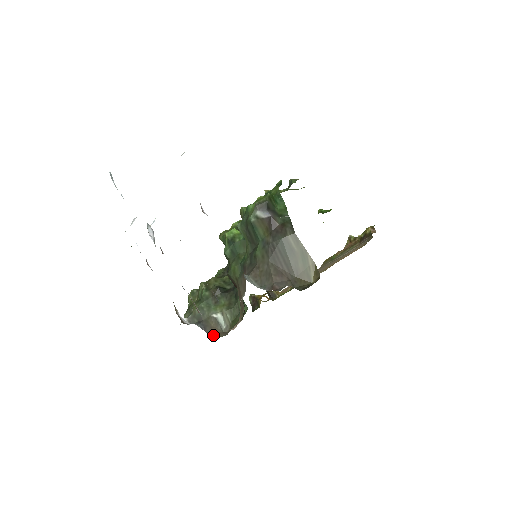
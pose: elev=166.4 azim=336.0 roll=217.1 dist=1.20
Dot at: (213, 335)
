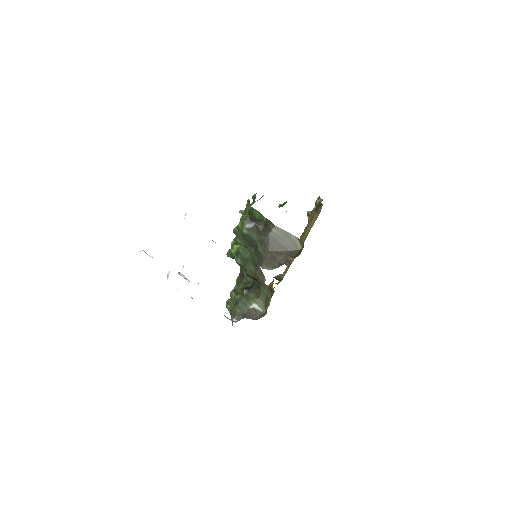
Dot at: occluded
